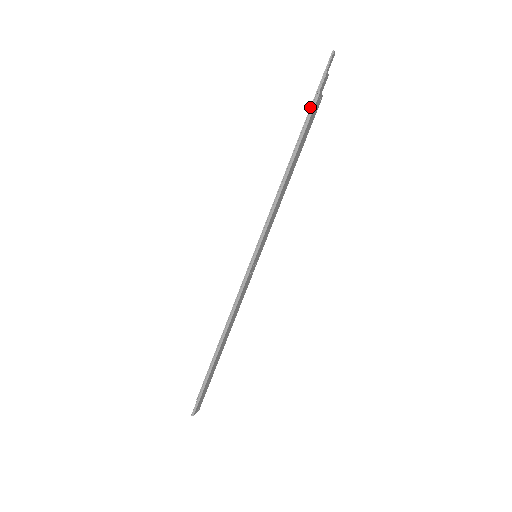
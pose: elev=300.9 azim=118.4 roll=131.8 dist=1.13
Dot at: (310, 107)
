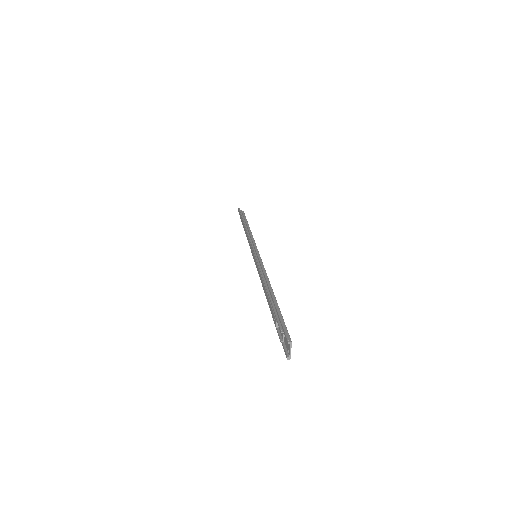
Dot at: (241, 216)
